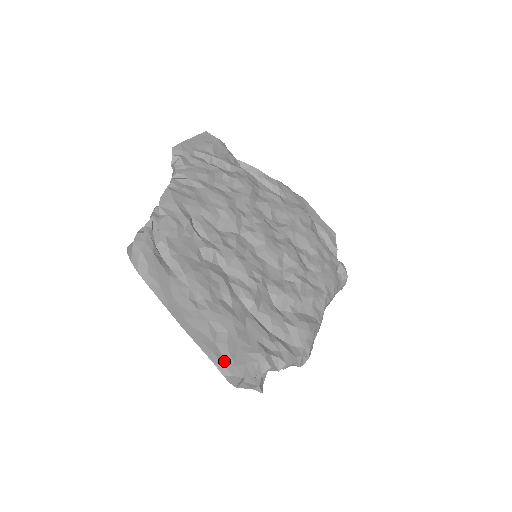
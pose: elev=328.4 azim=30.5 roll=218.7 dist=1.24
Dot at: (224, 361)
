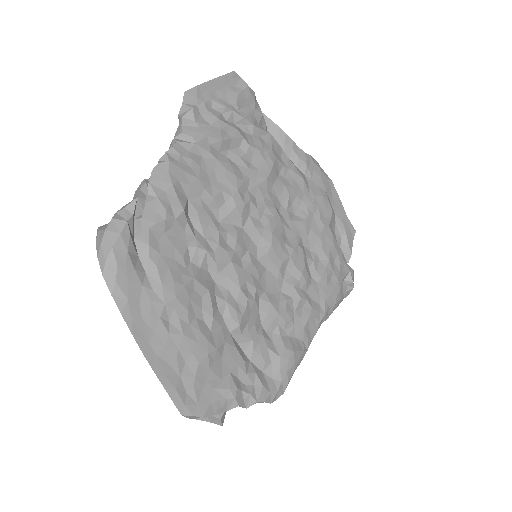
Dot at: (186, 399)
